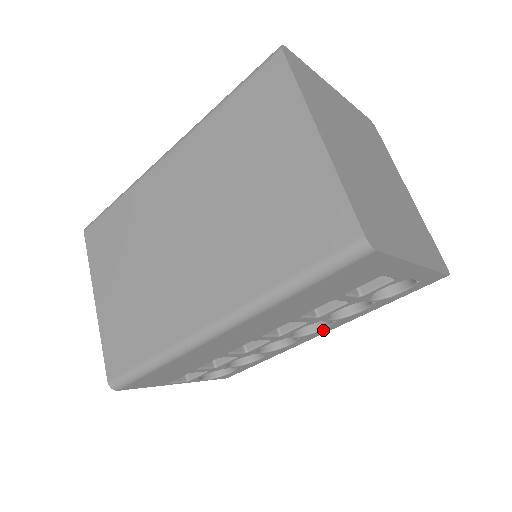
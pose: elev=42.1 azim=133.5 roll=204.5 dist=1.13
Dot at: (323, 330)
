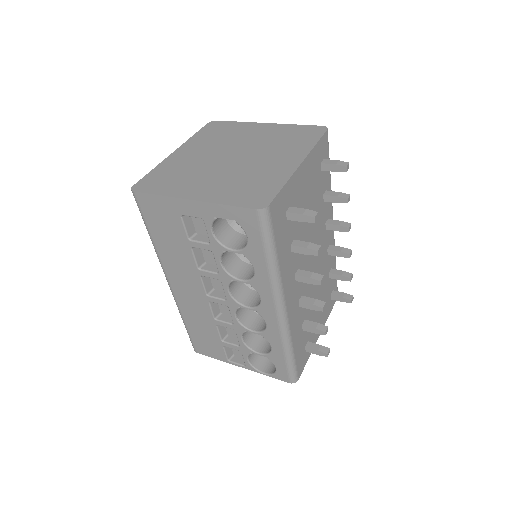
Dot at: (264, 301)
